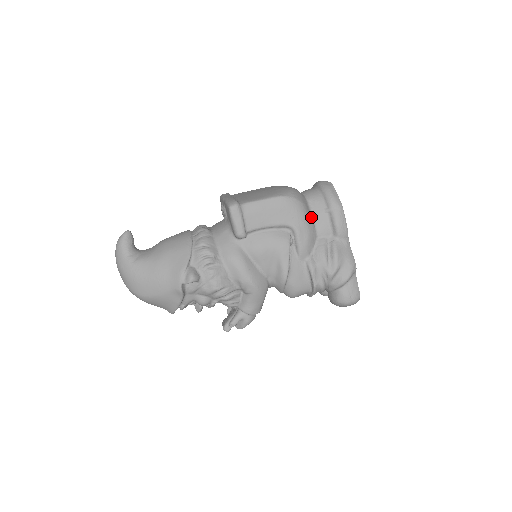
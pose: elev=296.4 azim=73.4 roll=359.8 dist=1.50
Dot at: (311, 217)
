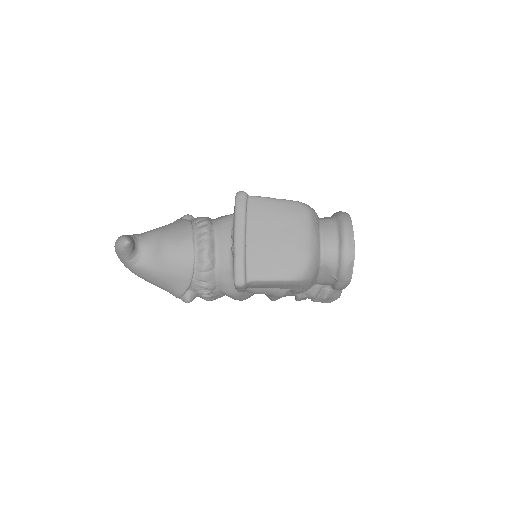
Dot at: (317, 278)
